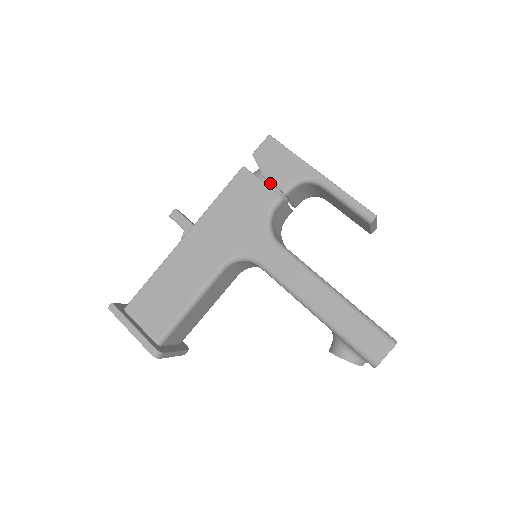
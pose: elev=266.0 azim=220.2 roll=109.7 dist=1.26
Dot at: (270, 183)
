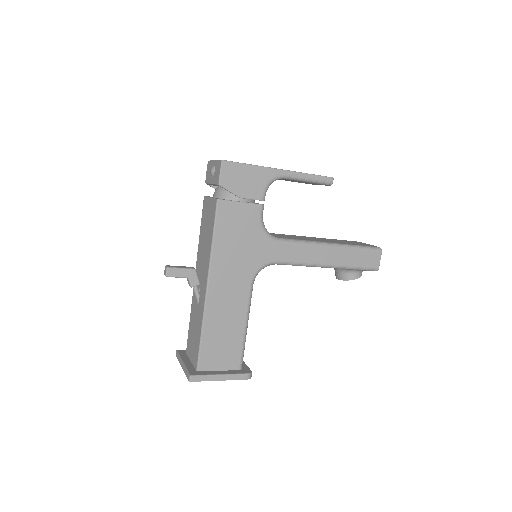
Dot at: (245, 199)
